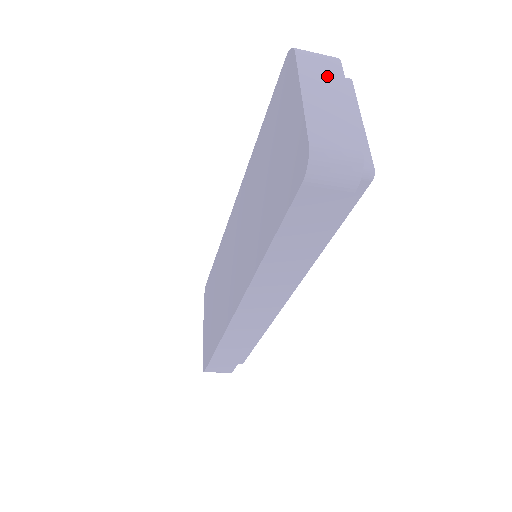
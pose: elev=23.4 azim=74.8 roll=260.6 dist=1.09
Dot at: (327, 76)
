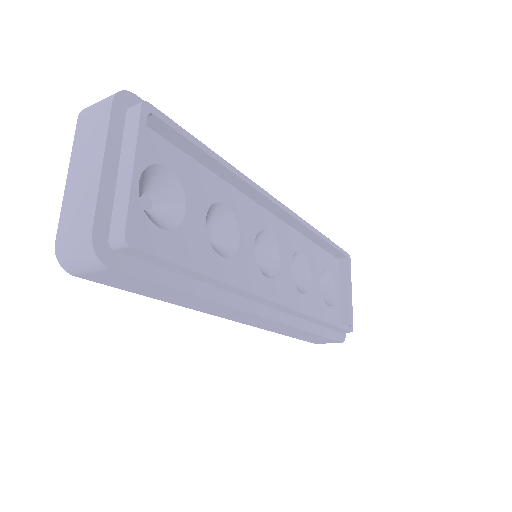
Dot at: (93, 136)
